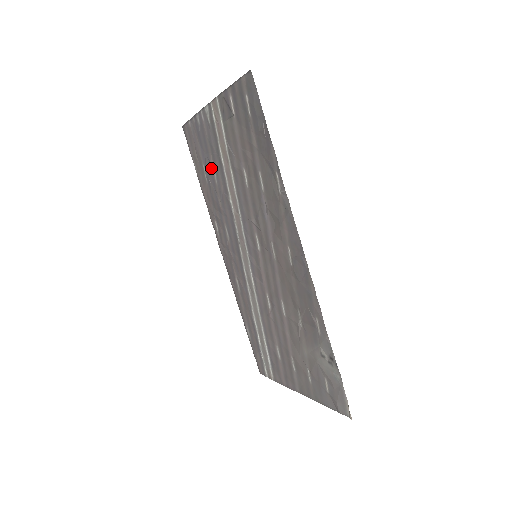
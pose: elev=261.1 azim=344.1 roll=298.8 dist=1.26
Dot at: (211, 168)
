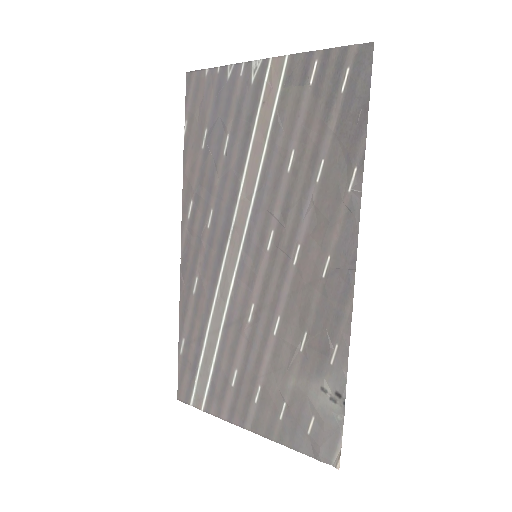
Dot at: (223, 135)
